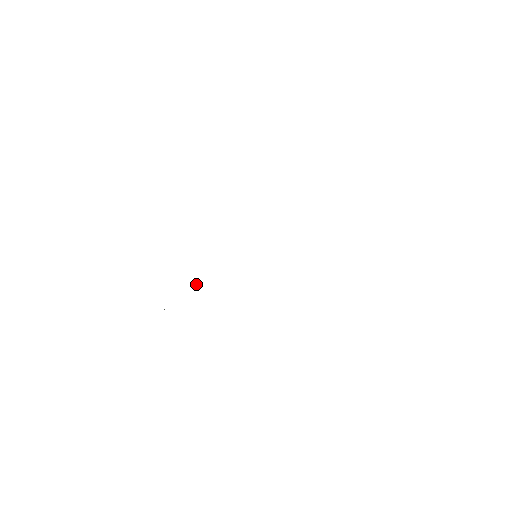
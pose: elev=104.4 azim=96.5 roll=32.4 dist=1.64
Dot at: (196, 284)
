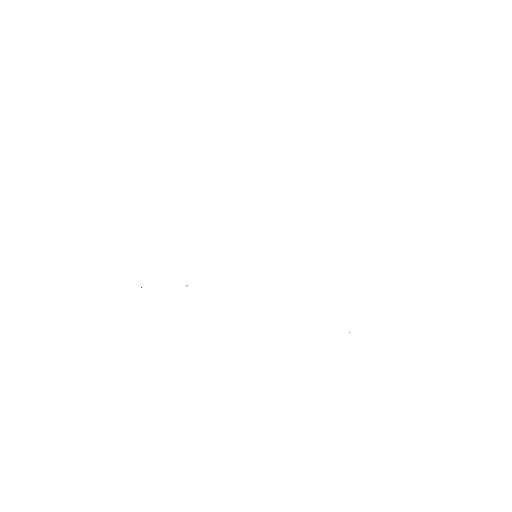
Dot at: (186, 286)
